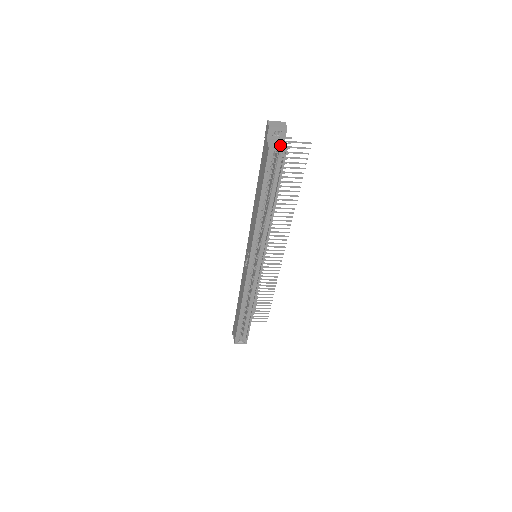
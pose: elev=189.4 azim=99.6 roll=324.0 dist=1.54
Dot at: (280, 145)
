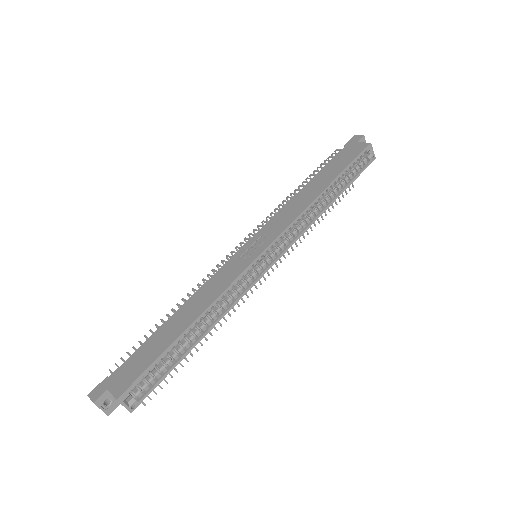
Dot at: (369, 152)
